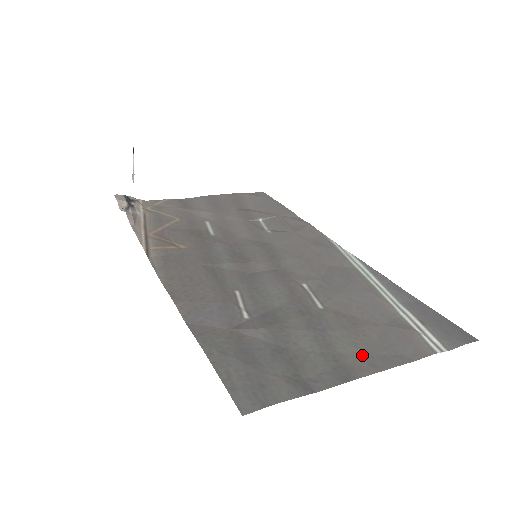
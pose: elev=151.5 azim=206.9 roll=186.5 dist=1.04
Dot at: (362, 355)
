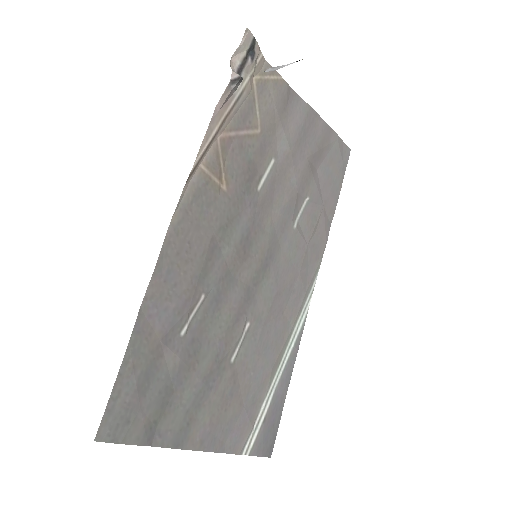
Dot at: (206, 429)
